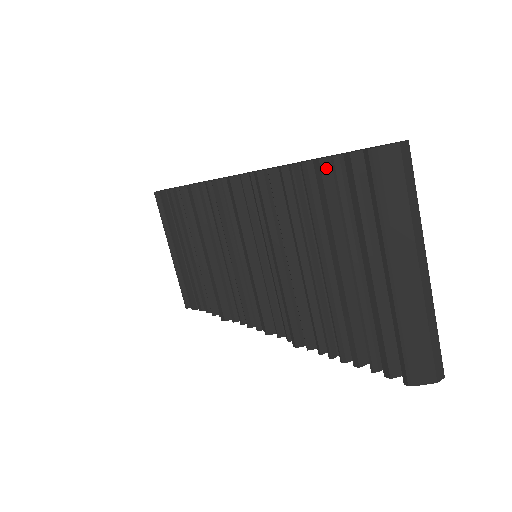
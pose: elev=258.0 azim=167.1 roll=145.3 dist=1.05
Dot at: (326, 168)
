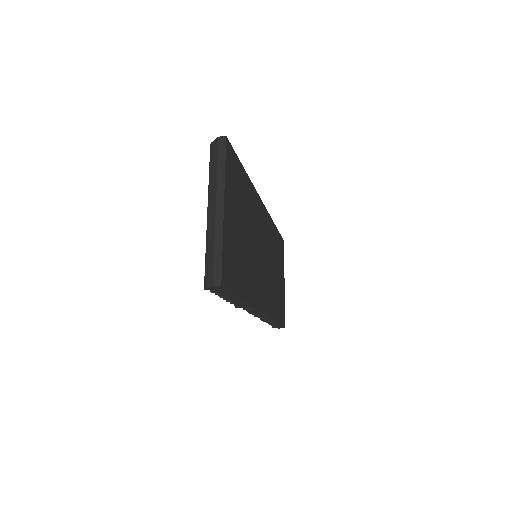
Dot at: occluded
